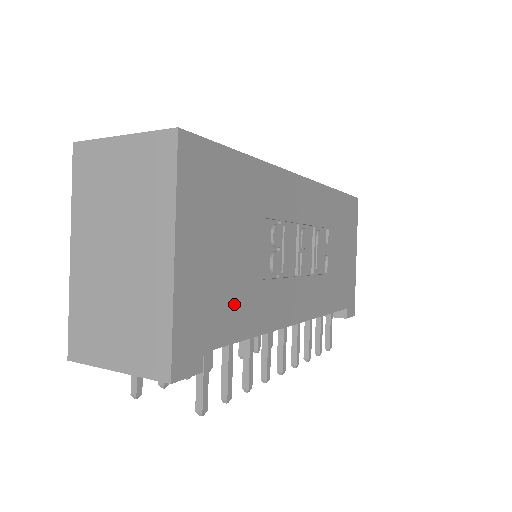
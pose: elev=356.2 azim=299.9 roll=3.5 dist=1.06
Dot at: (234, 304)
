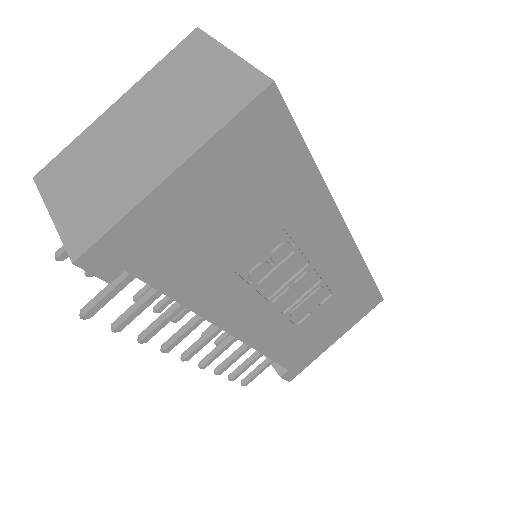
Dot at: (190, 263)
